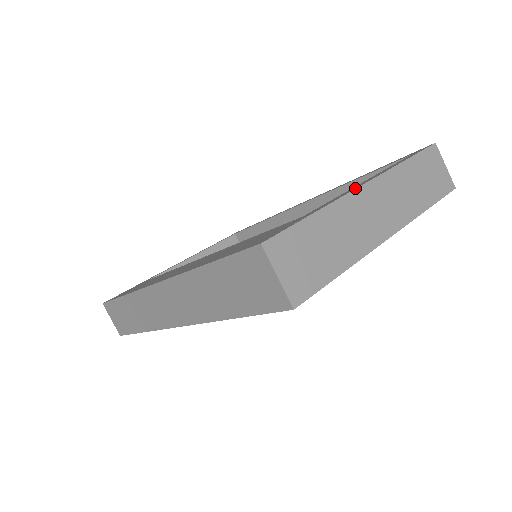
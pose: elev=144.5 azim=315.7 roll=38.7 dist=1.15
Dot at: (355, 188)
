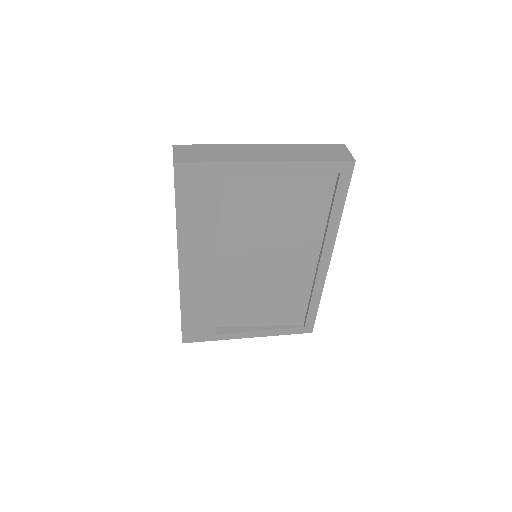
Dot at: (253, 146)
